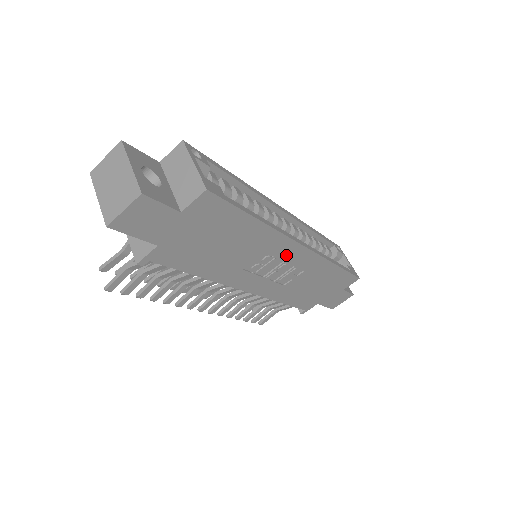
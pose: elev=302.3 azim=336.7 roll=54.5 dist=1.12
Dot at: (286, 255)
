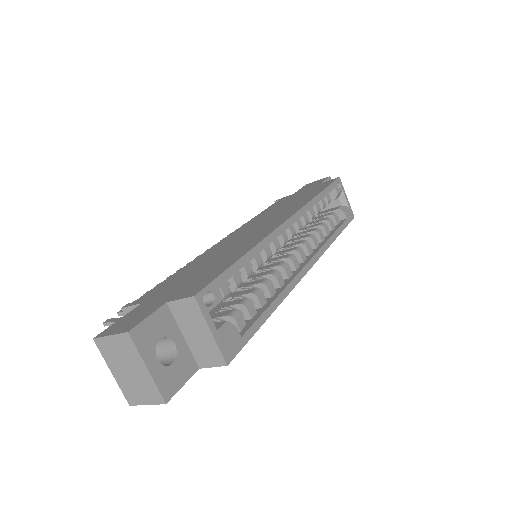
Dot at: occluded
